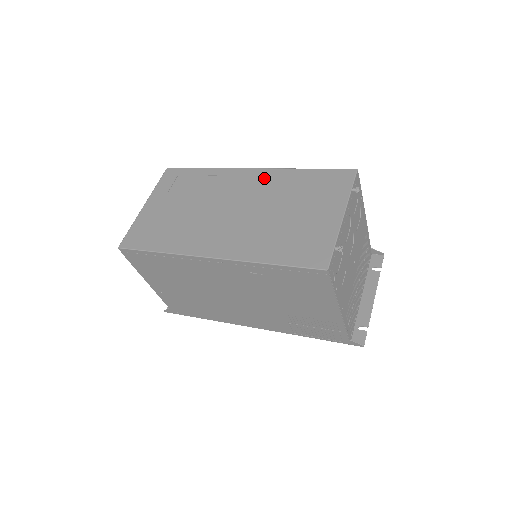
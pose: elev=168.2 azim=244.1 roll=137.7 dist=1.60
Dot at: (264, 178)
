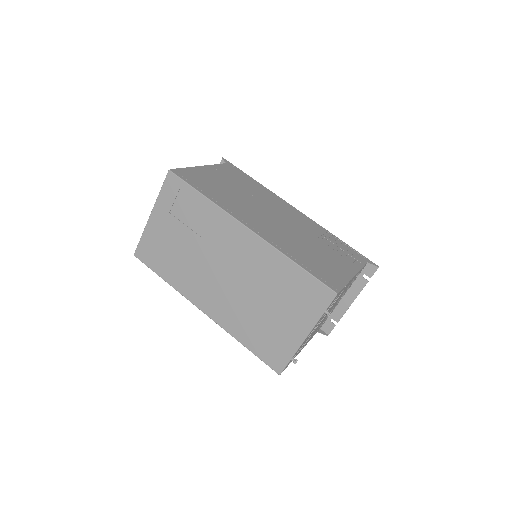
Dot at: (255, 250)
